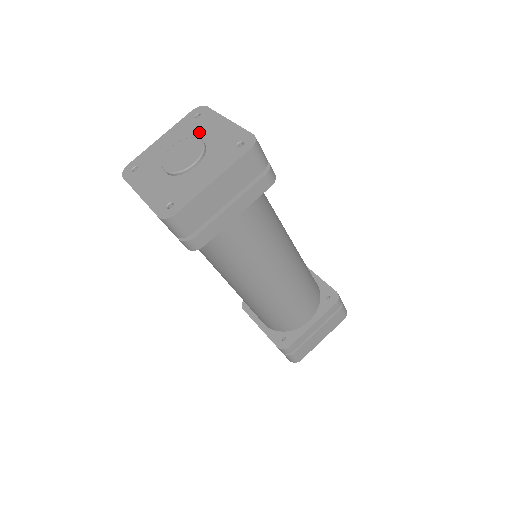
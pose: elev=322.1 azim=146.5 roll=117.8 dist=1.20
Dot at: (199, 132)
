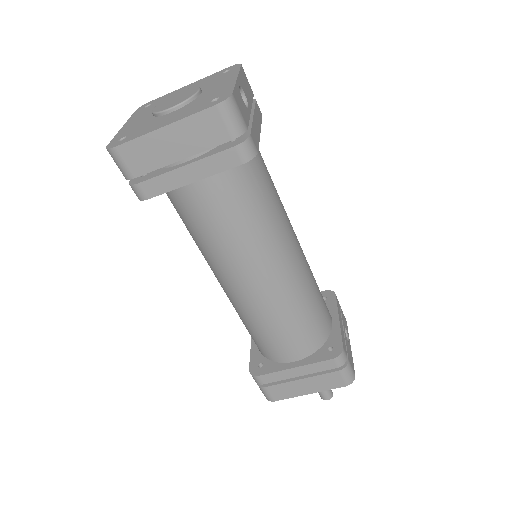
Dot at: (210, 84)
